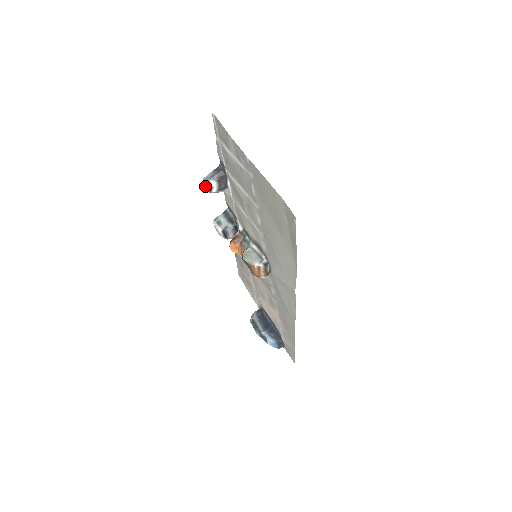
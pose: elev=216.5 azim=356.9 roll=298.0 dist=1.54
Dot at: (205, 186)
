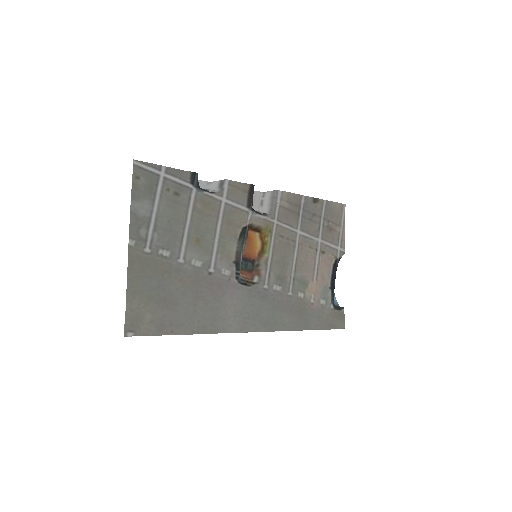
Dot at: occluded
